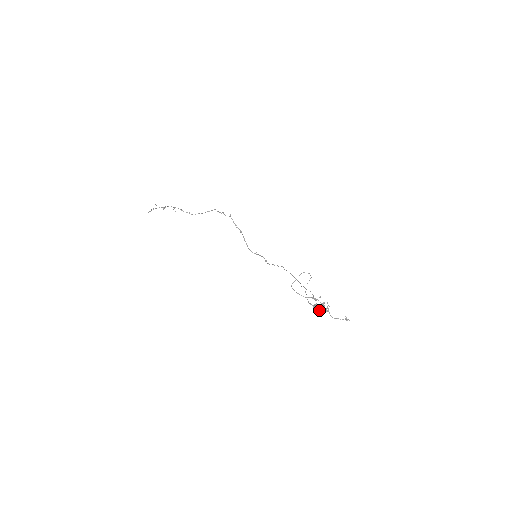
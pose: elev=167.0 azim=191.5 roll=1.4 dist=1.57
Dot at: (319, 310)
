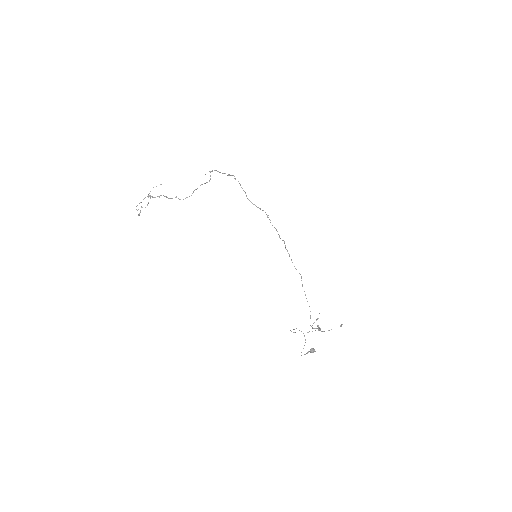
Dot at: occluded
